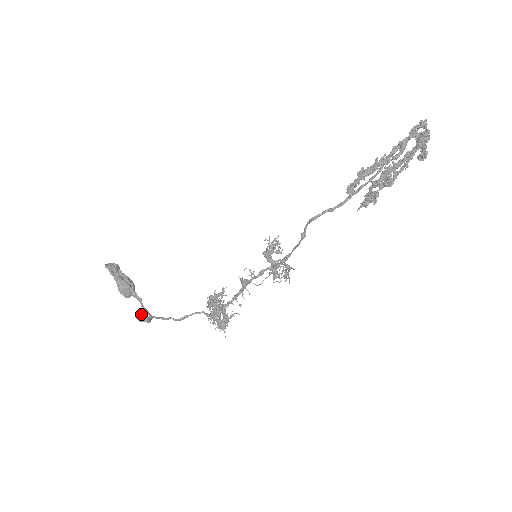
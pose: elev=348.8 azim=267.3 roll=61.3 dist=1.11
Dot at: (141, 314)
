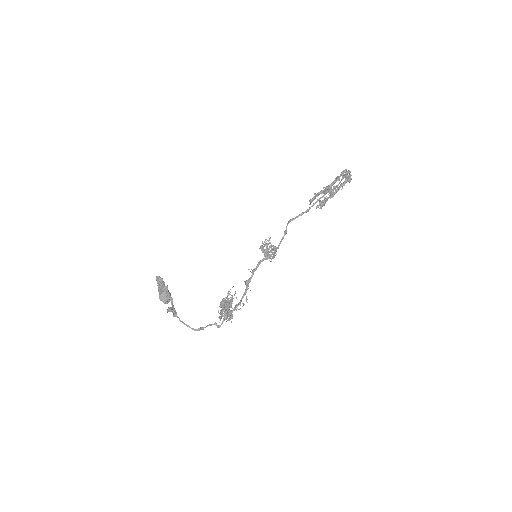
Dot at: (170, 307)
